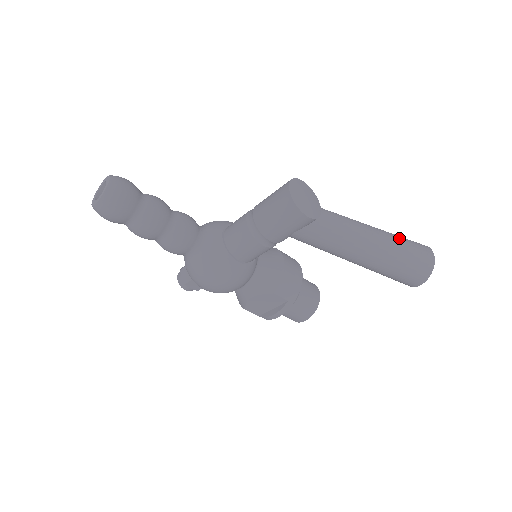
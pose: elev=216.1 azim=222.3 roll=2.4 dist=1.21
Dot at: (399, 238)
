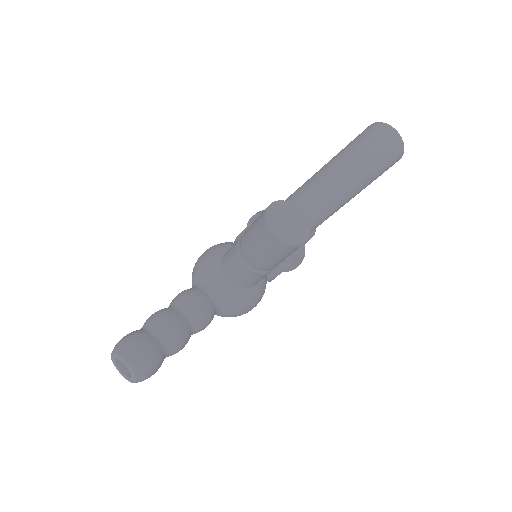
Dot at: (364, 150)
